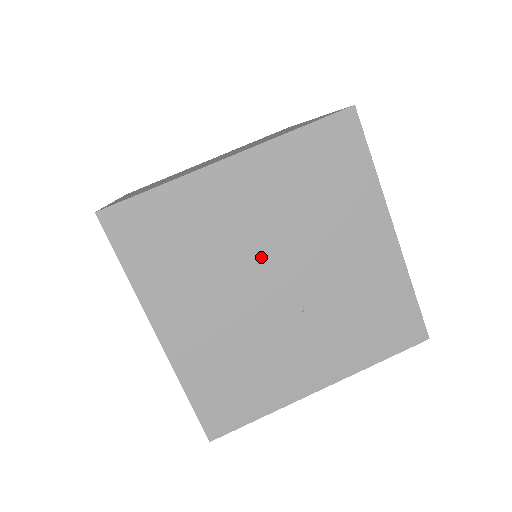
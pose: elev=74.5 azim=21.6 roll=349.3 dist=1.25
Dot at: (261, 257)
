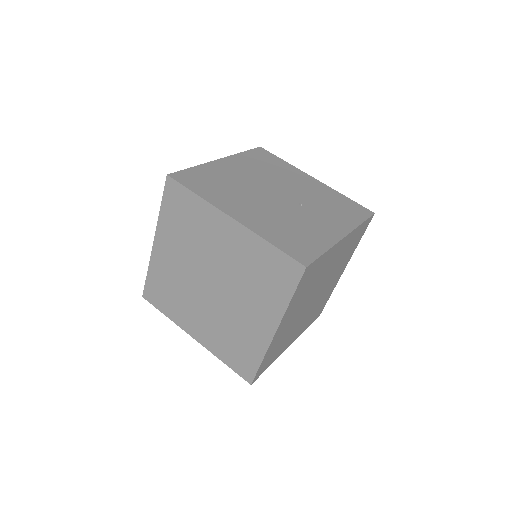
Dot at: (262, 187)
